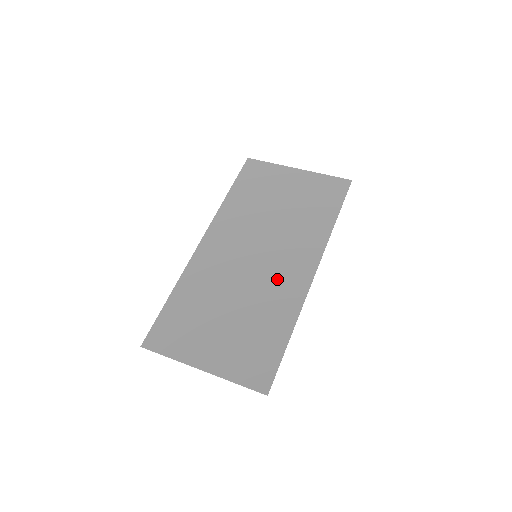
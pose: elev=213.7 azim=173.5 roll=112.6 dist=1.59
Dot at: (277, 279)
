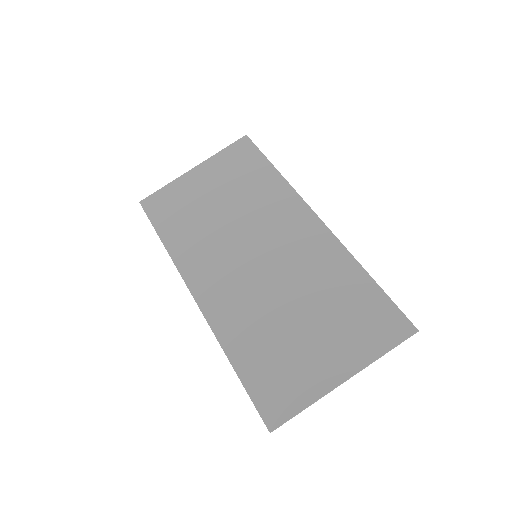
Dot at: (297, 251)
